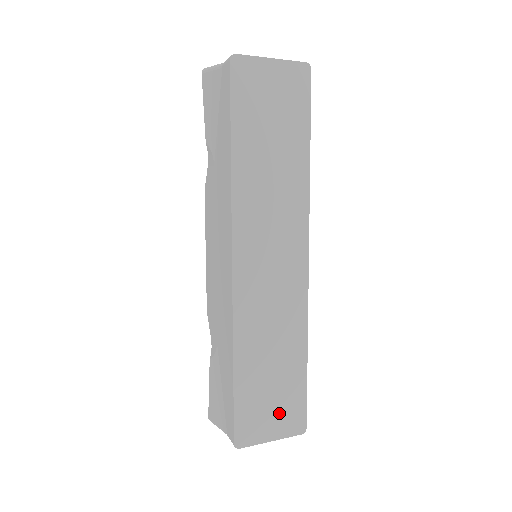
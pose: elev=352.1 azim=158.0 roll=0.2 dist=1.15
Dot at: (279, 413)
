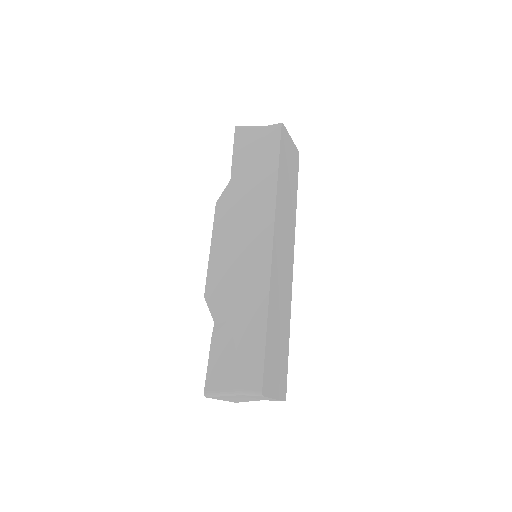
Dot at: (278, 375)
